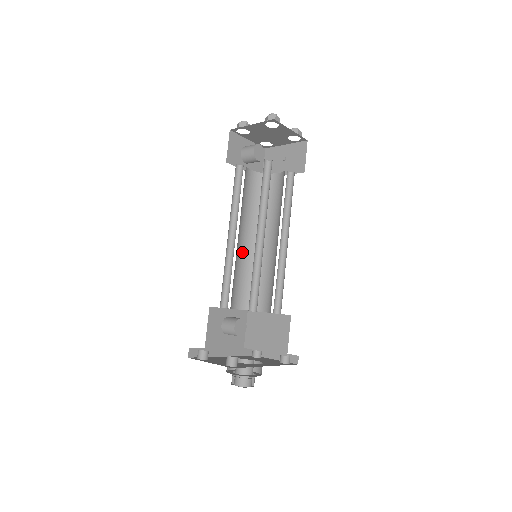
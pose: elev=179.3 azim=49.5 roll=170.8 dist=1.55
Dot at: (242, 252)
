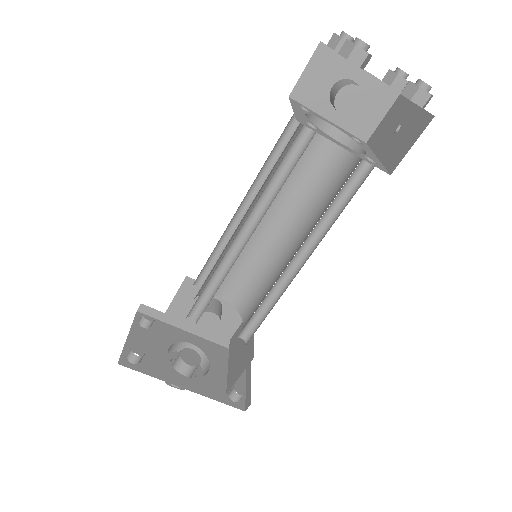
Dot at: (260, 237)
